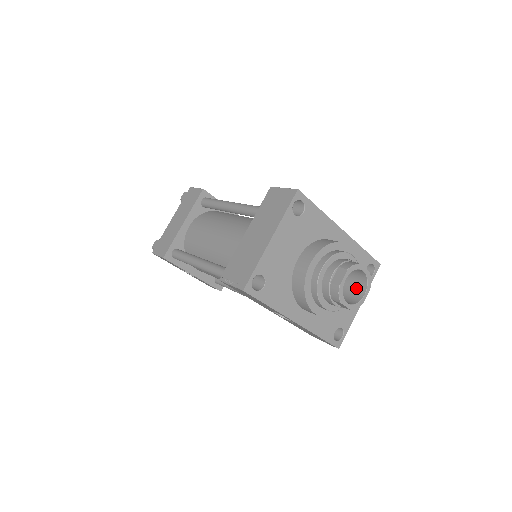
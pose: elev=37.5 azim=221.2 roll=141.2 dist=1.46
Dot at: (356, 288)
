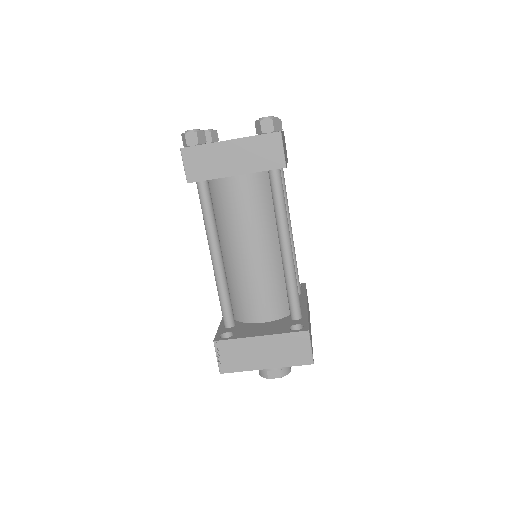
Dot at: occluded
